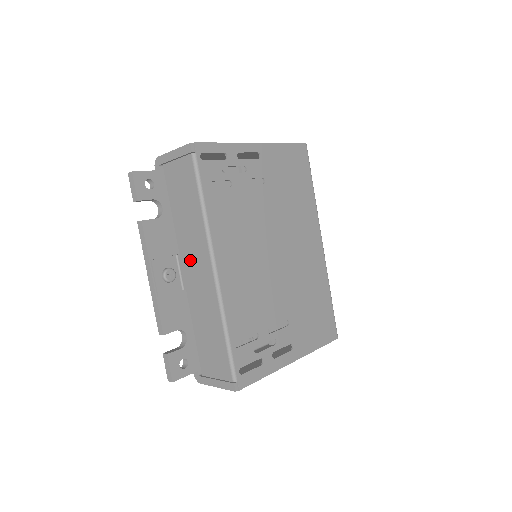
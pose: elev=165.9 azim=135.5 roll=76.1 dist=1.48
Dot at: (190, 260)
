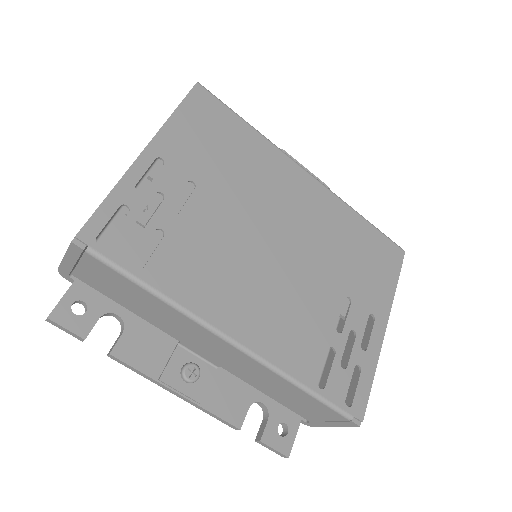
Dot at: (197, 344)
